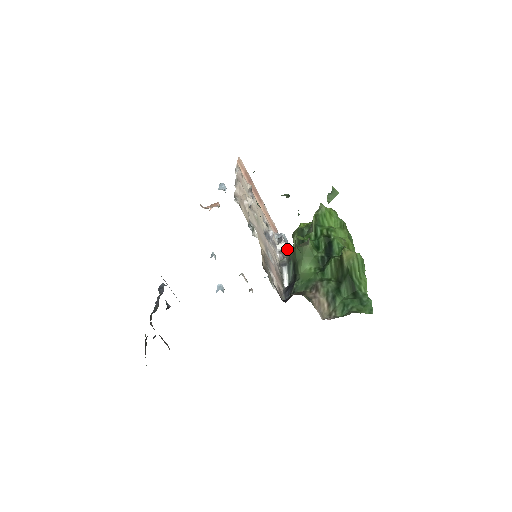
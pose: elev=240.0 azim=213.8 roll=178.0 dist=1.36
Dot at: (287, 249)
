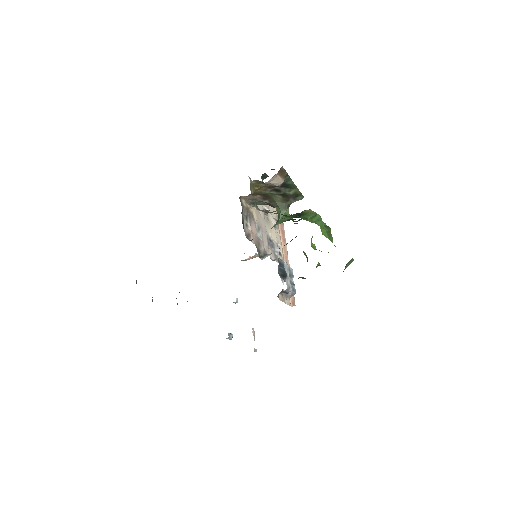
Dot at: (285, 266)
